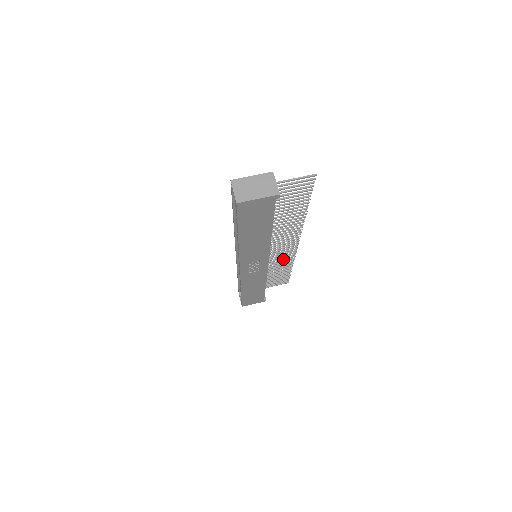
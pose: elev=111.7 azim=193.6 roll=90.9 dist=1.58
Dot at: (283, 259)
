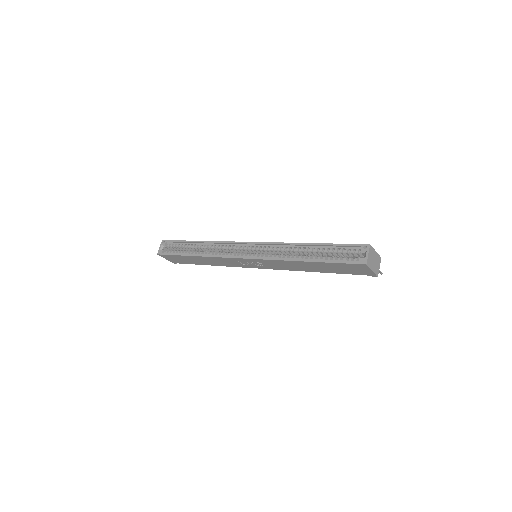
Dot at: occluded
